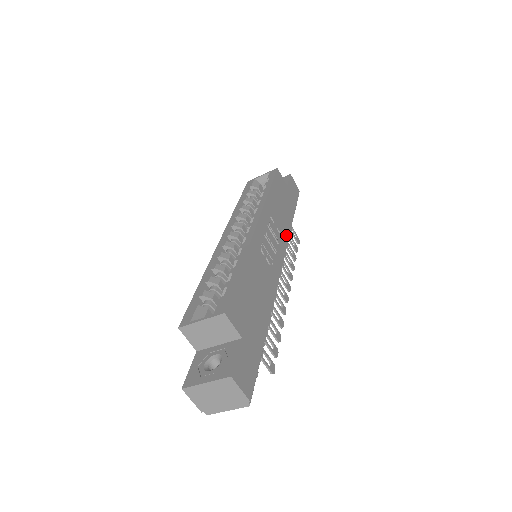
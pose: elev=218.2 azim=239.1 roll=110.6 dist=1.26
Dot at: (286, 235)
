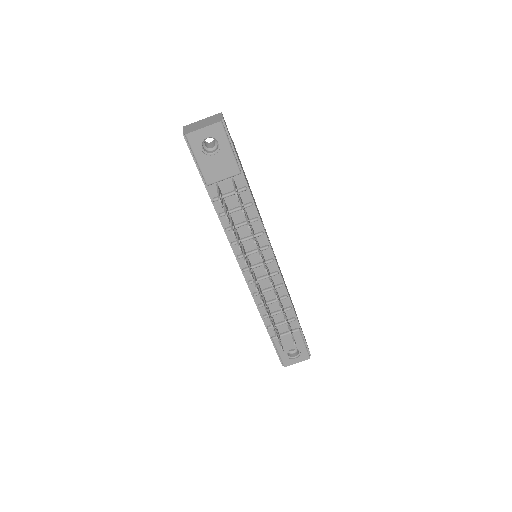
Dot at: (285, 287)
